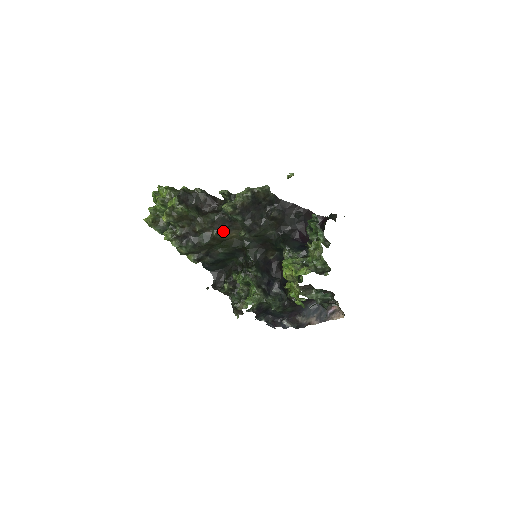
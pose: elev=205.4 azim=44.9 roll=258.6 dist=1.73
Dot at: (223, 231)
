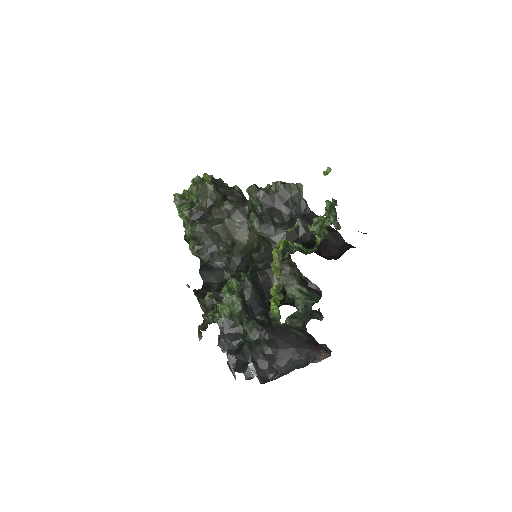
Dot at: (237, 224)
